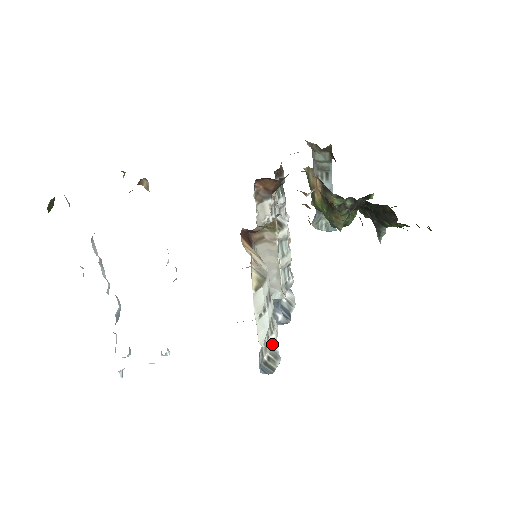
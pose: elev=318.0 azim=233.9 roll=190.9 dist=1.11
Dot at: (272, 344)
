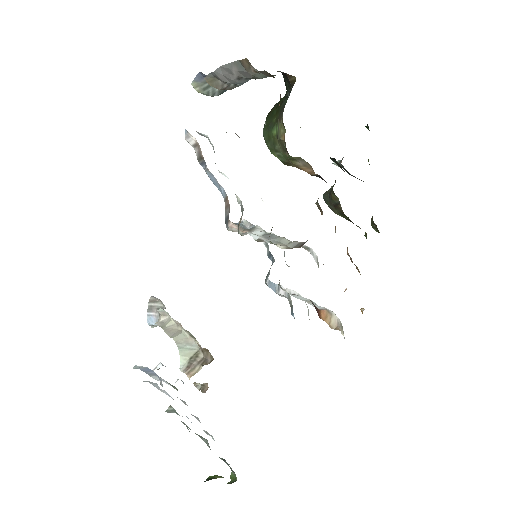
Dot at: (308, 312)
